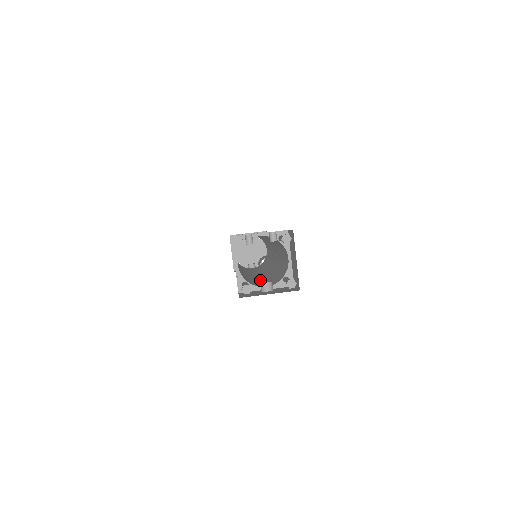
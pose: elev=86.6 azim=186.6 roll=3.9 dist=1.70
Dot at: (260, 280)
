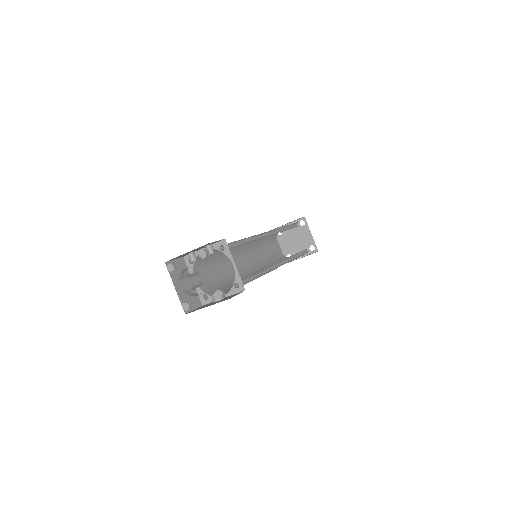
Dot at: occluded
